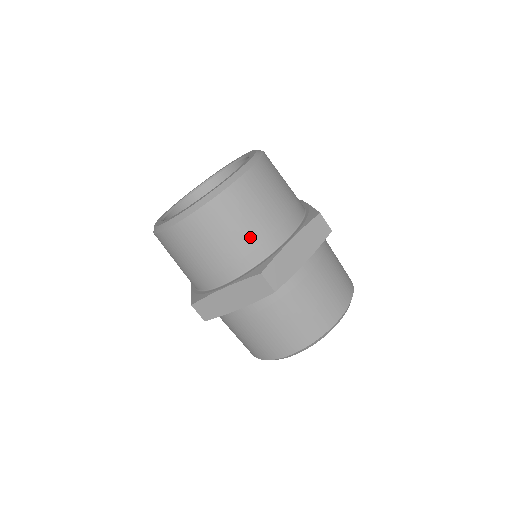
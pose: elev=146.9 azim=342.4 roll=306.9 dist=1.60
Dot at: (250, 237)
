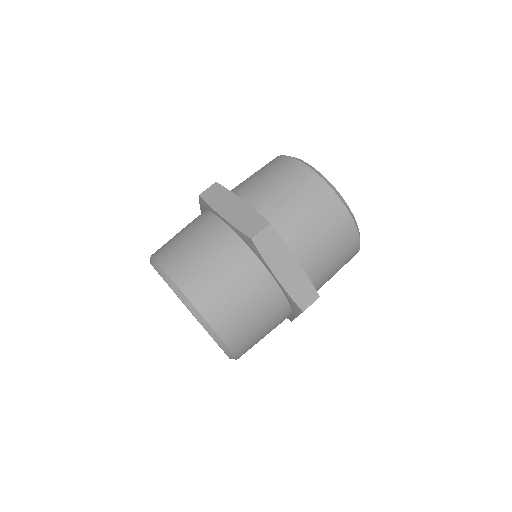
Dot at: (266, 314)
